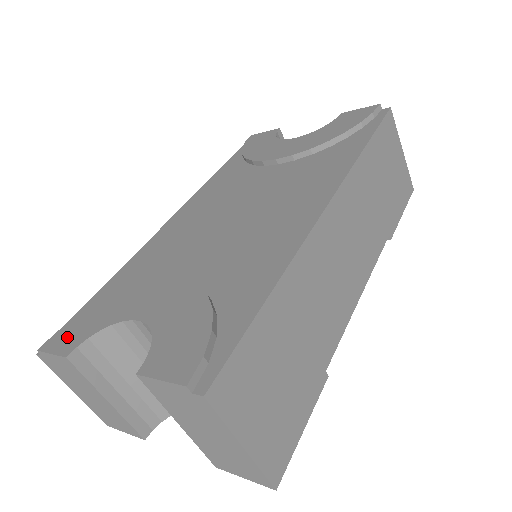
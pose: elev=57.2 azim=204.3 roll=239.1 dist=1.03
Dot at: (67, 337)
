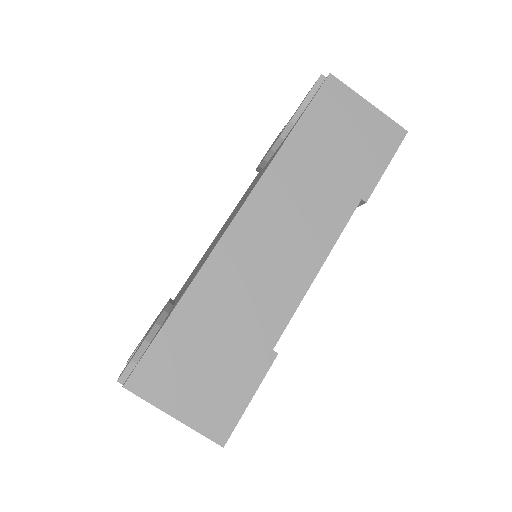
Dot at: (135, 349)
